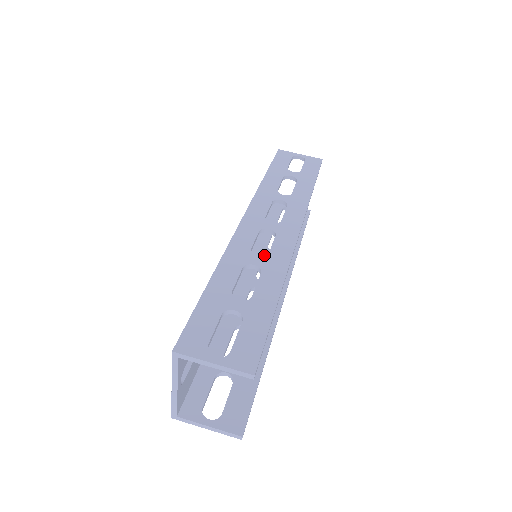
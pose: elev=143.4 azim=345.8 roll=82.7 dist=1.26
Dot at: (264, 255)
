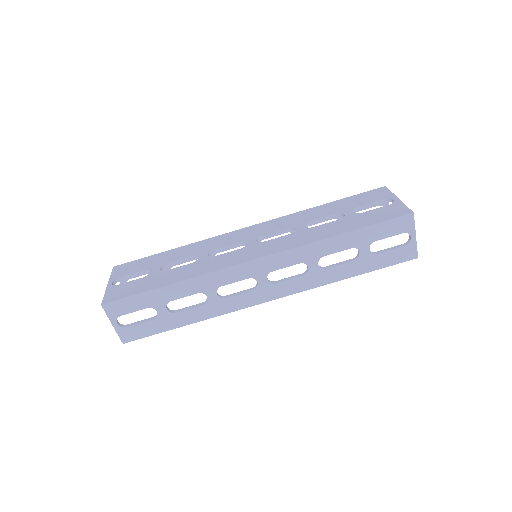
Dot at: (292, 231)
